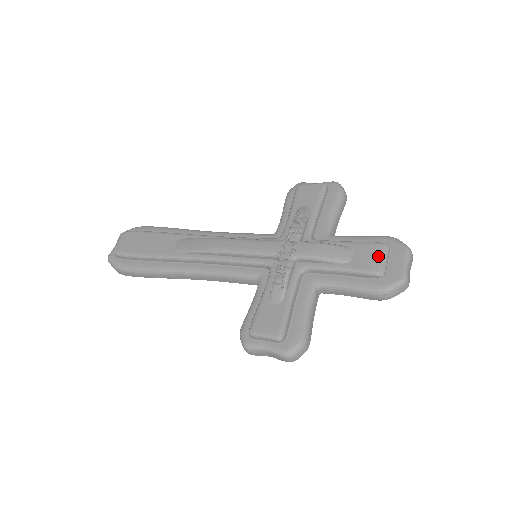
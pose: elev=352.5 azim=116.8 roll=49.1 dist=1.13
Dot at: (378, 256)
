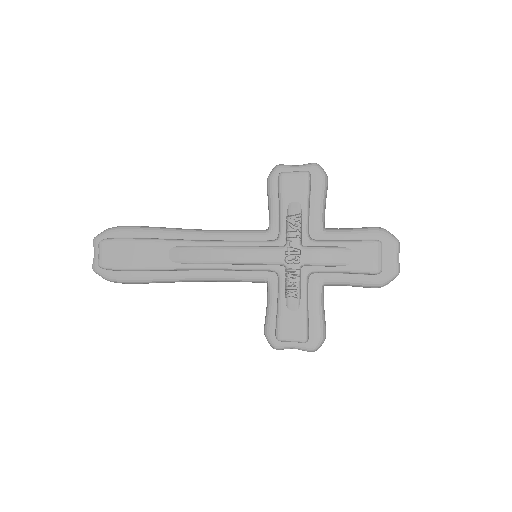
Dot at: (375, 256)
